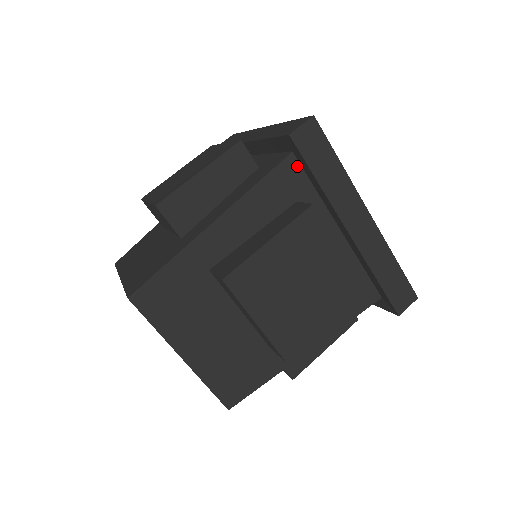
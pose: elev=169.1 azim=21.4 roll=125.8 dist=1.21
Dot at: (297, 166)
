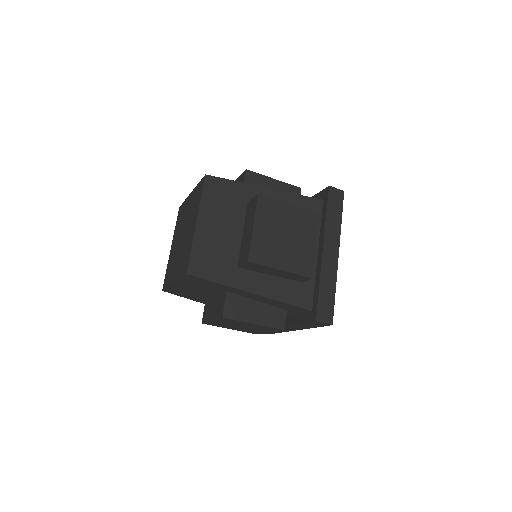
Dot at: (321, 207)
